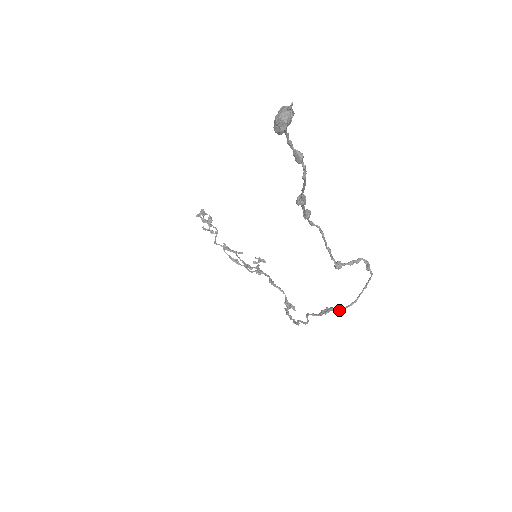
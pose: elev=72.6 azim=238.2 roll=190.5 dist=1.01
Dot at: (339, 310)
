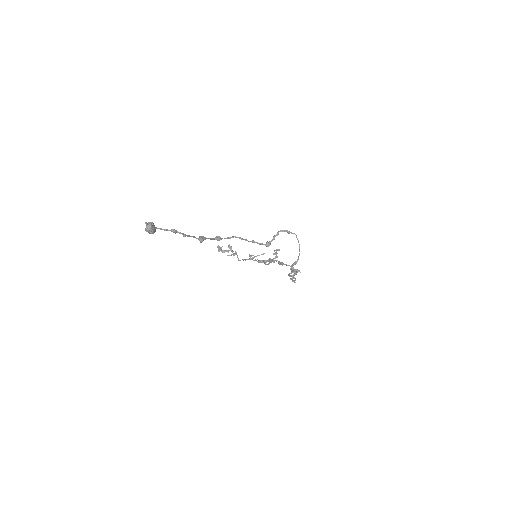
Dot at: (295, 264)
